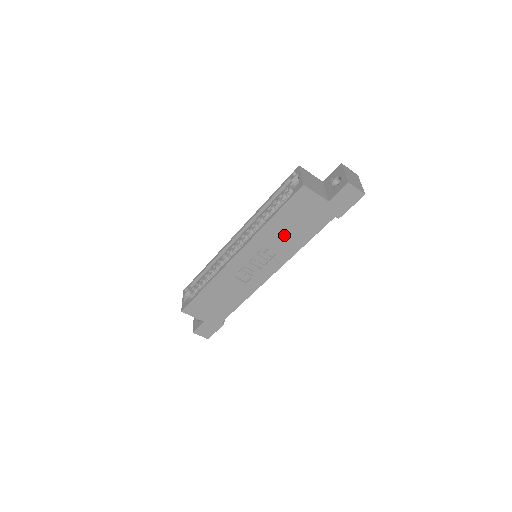
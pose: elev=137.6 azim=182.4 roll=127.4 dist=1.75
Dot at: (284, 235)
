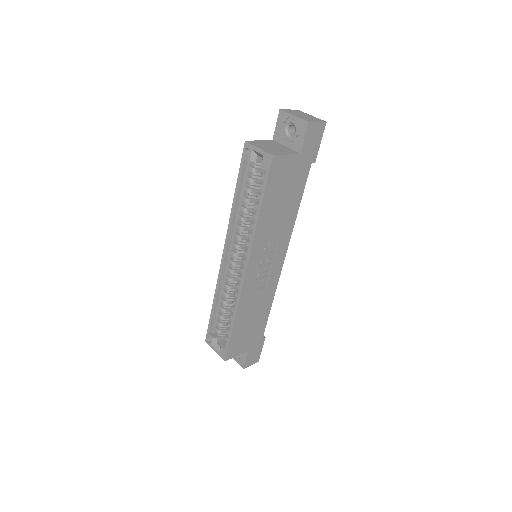
Dot at: (278, 217)
